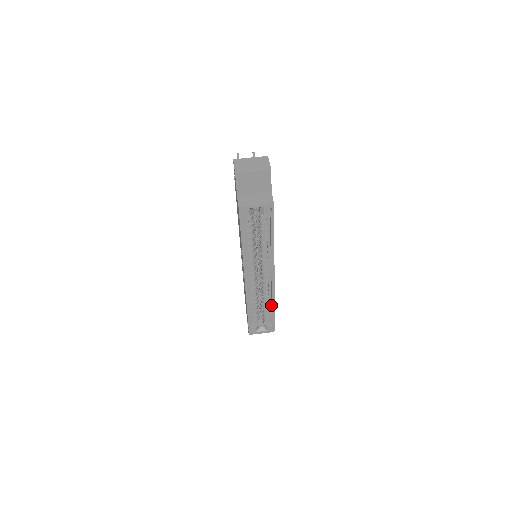
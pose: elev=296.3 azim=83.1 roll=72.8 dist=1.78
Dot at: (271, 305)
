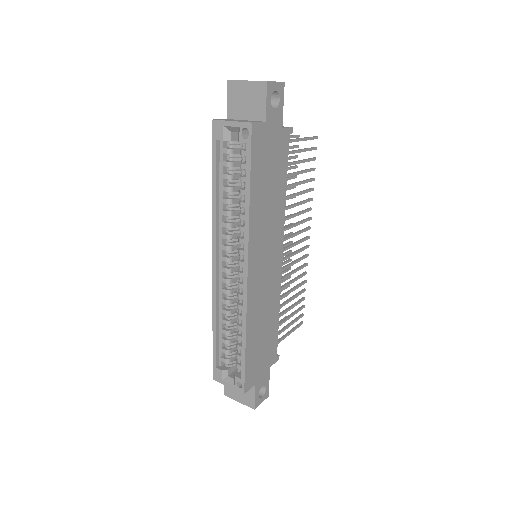
Dot at: occluded
